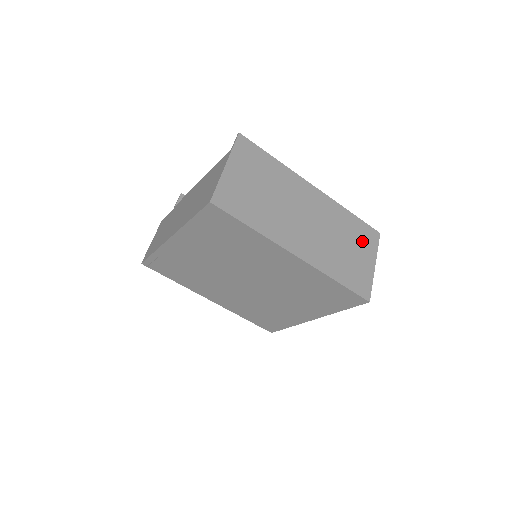
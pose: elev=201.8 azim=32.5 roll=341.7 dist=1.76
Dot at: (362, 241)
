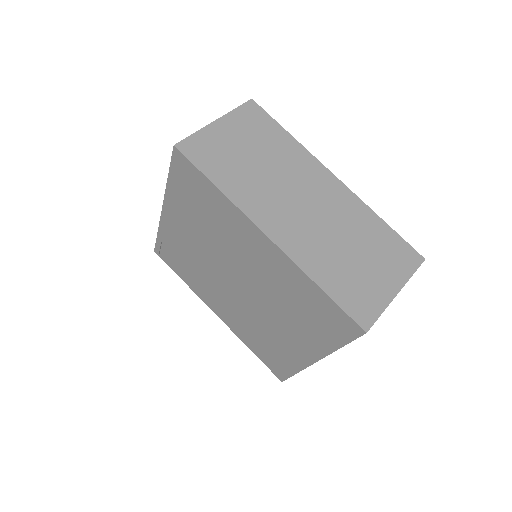
Dot at: (387, 257)
